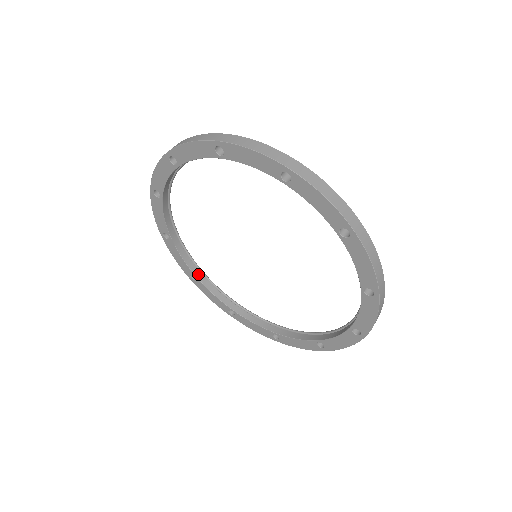
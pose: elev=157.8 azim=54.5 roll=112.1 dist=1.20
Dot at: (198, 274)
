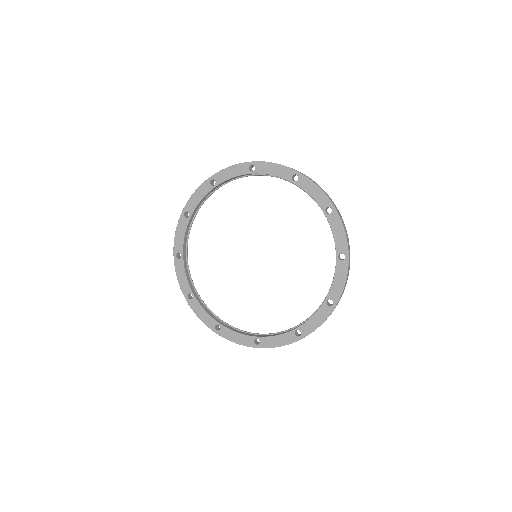
Dot at: (195, 293)
